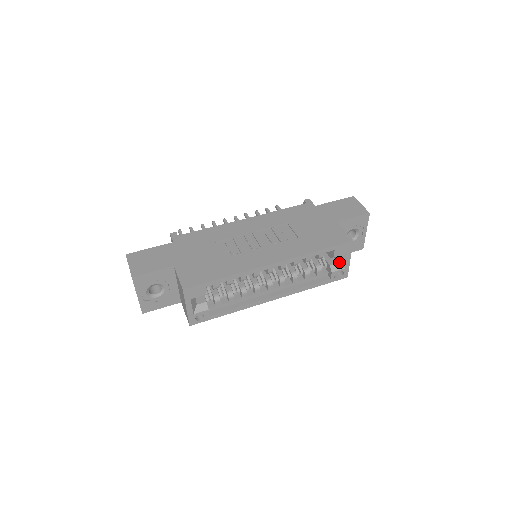
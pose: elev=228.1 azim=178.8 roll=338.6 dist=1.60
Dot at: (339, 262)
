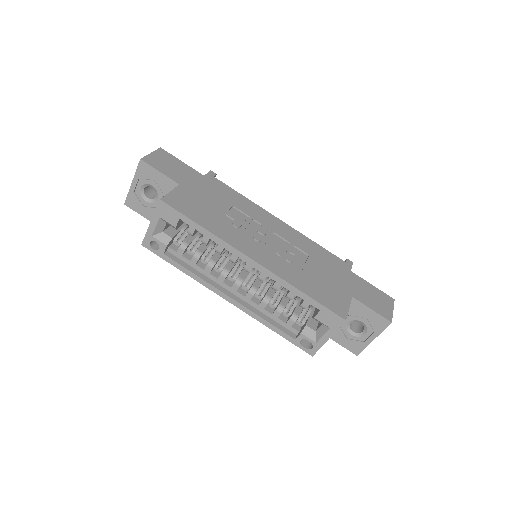
Dot at: (317, 331)
